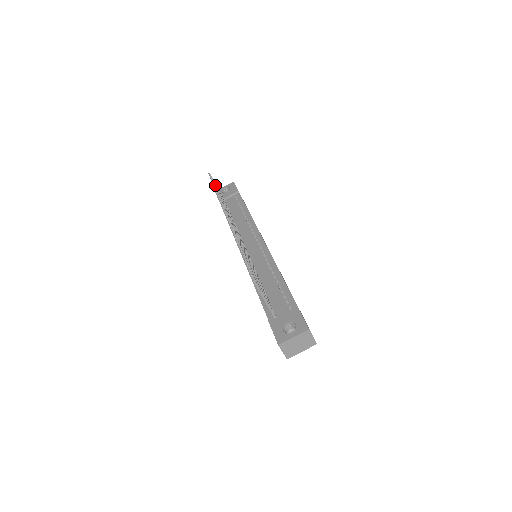
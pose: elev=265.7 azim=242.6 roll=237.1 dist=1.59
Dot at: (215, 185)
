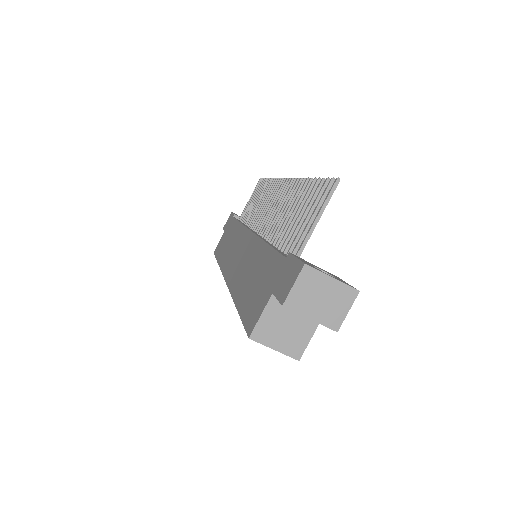
Dot at: occluded
